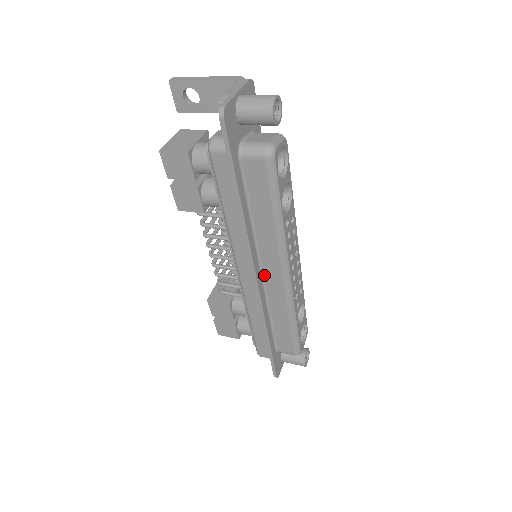
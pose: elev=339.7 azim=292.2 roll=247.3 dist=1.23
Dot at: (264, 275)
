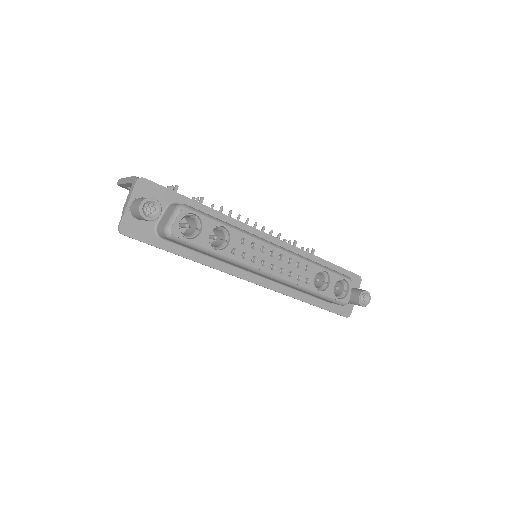
Dot at: (259, 275)
